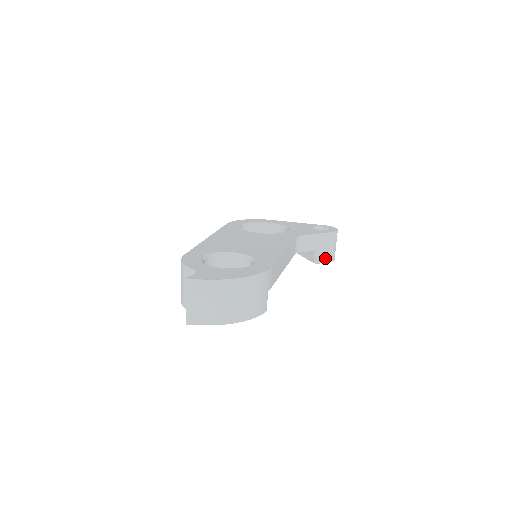
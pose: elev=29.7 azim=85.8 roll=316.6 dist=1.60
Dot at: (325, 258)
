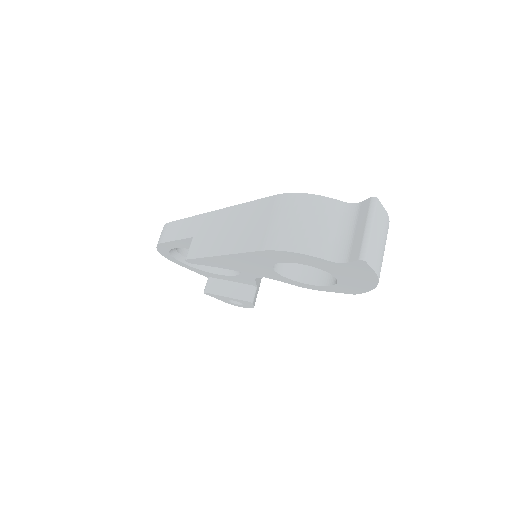
Dot at: (255, 300)
